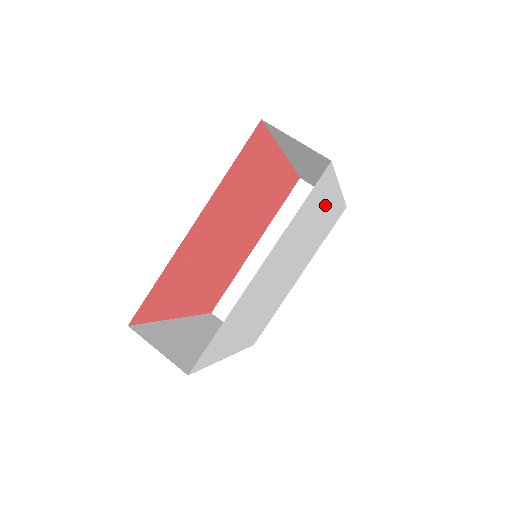
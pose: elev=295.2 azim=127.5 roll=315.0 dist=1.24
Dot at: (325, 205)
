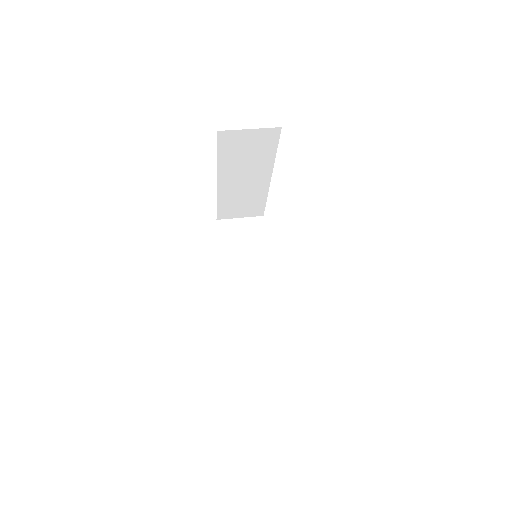
Dot at: occluded
